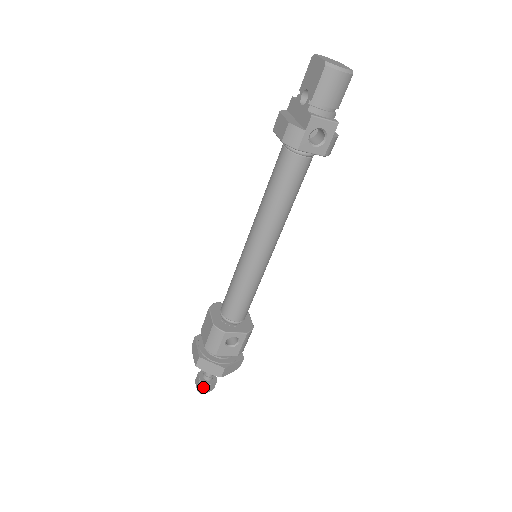
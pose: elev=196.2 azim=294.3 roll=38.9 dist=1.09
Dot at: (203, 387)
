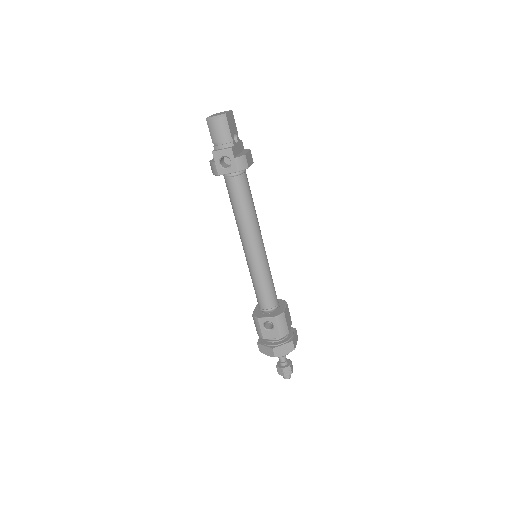
Dot at: (280, 371)
